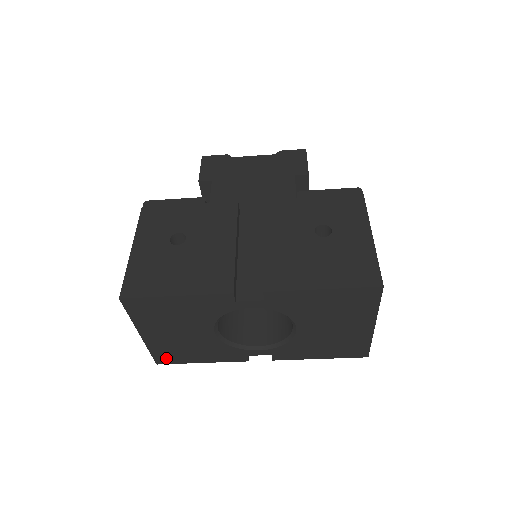
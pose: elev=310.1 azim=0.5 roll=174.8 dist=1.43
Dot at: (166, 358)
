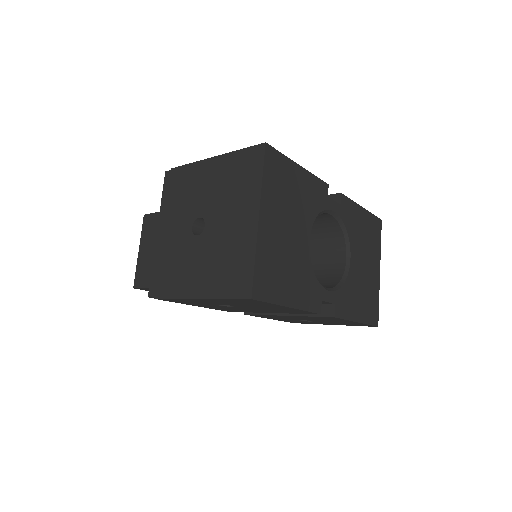
Dot at: (264, 284)
